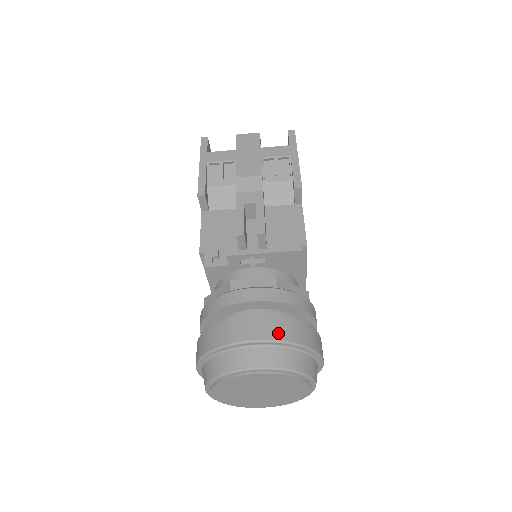
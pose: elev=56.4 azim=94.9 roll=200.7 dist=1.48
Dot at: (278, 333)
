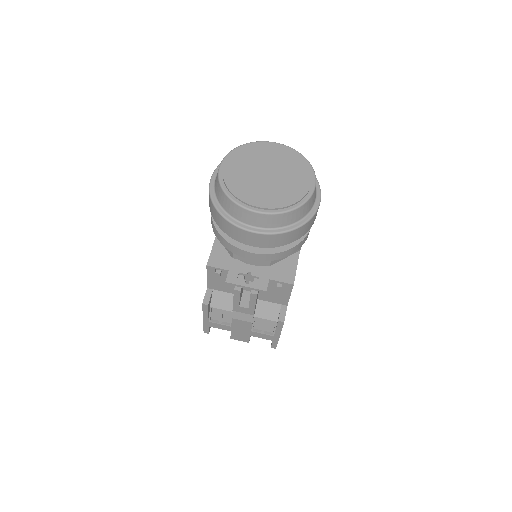
Dot at: occluded
